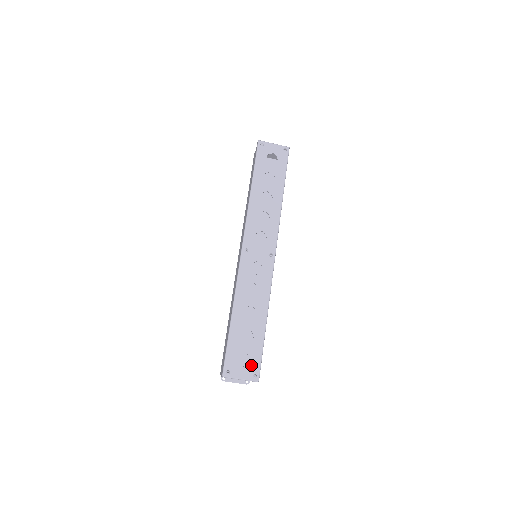
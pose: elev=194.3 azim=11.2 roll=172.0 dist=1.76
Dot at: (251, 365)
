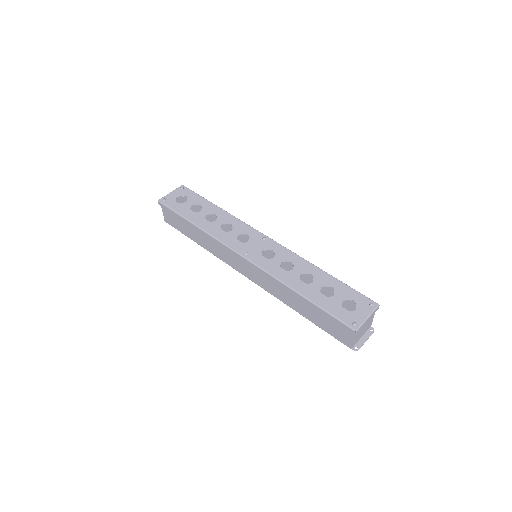
Dot at: (359, 302)
